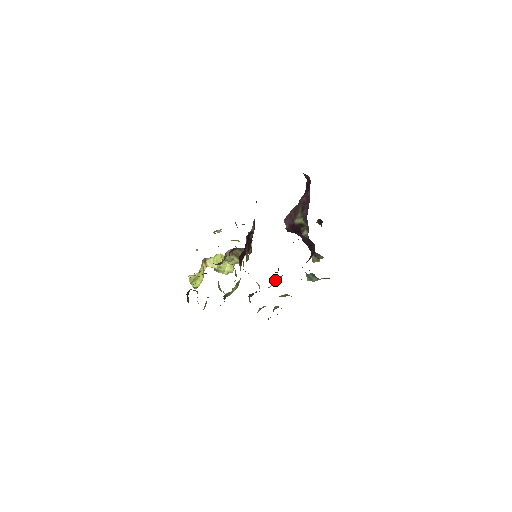
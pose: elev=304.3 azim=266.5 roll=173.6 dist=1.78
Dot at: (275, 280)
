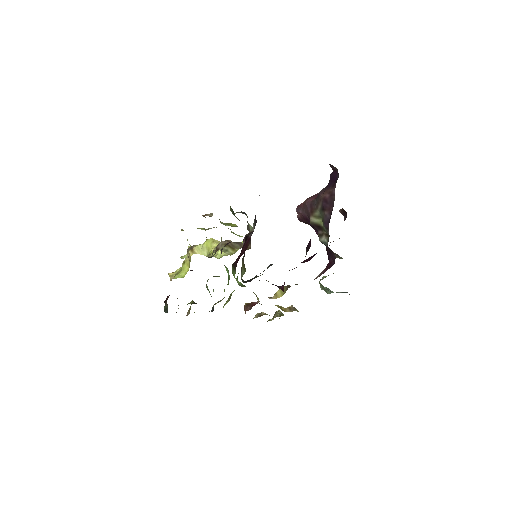
Dot at: (279, 290)
